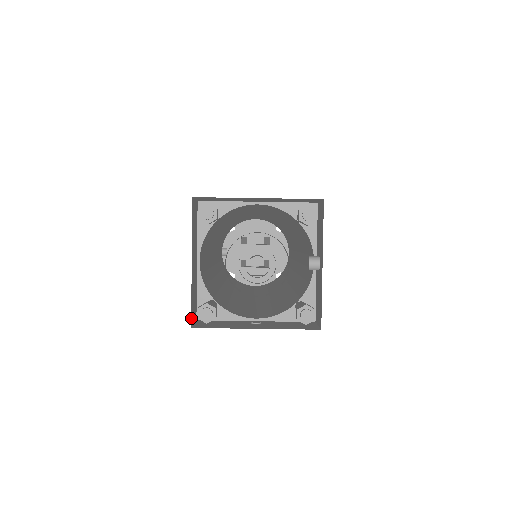
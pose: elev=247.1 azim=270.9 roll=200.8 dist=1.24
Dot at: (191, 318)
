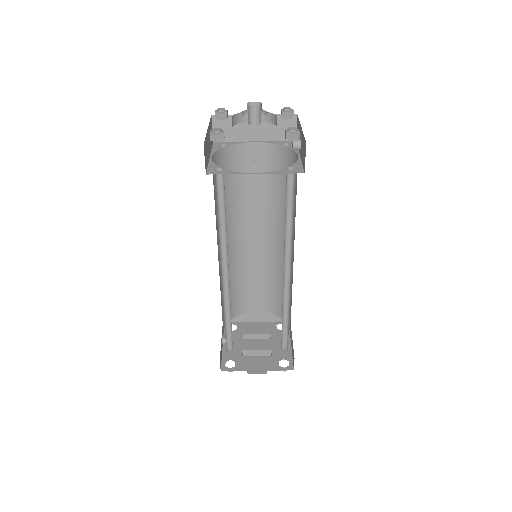
Dot at: (204, 143)
